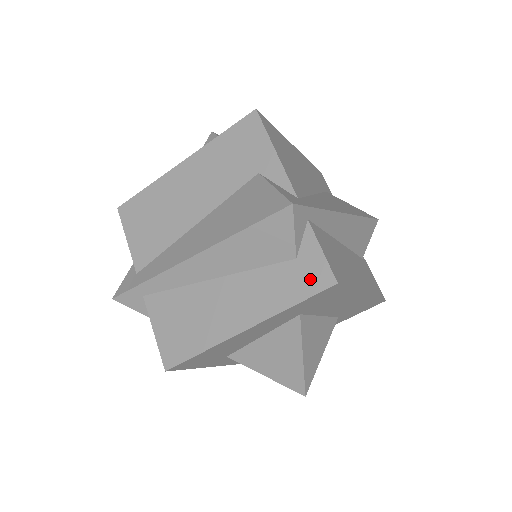
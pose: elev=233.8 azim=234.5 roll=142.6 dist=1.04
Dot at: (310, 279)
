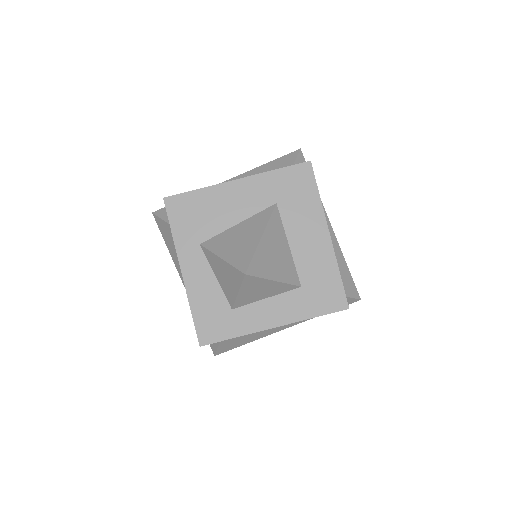
Dot at: occluded
